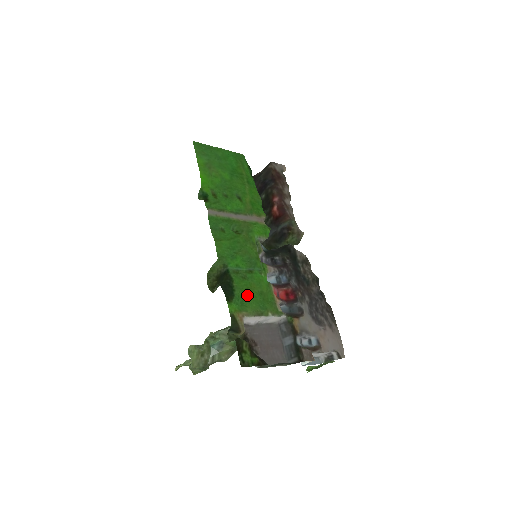
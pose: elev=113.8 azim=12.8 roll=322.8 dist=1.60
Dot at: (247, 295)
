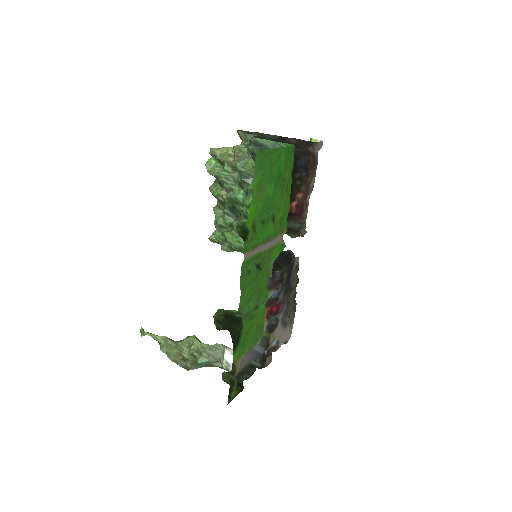
Dot at: (248, 334)
